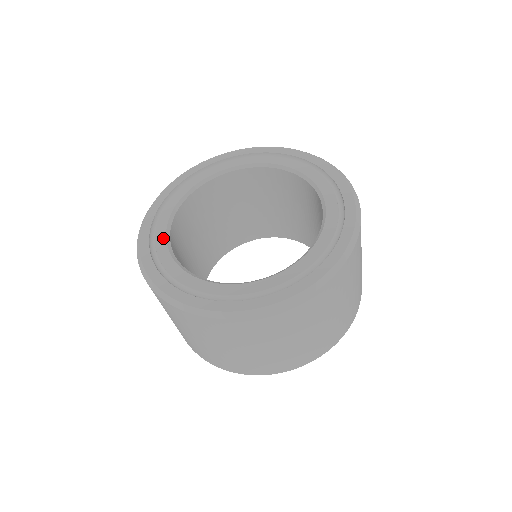
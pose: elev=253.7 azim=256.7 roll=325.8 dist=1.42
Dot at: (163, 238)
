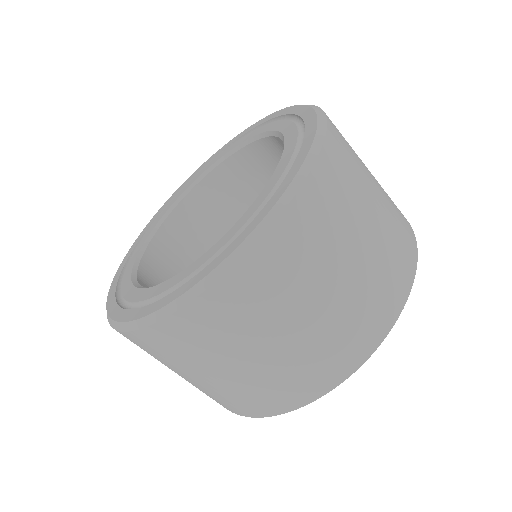
Dot at: (129, 271)
